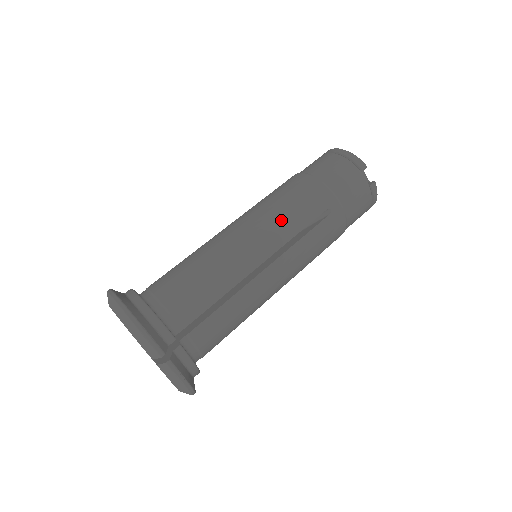
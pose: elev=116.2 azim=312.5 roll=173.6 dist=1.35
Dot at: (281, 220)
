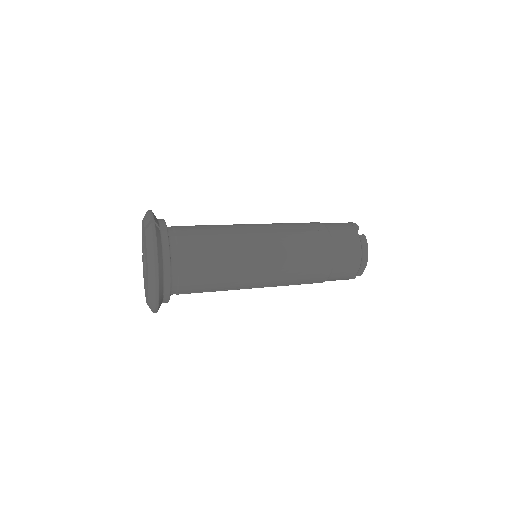
Dot at: (278, 223)
